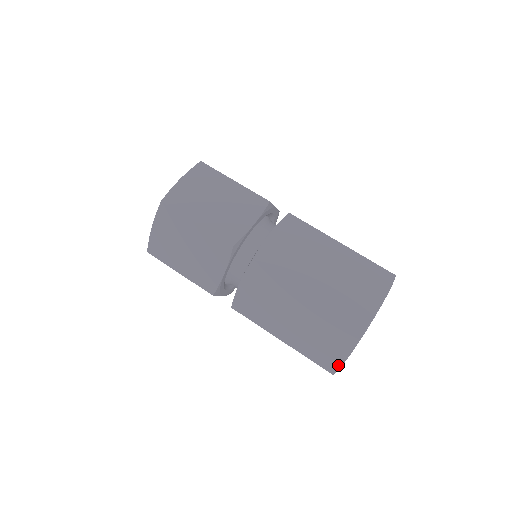
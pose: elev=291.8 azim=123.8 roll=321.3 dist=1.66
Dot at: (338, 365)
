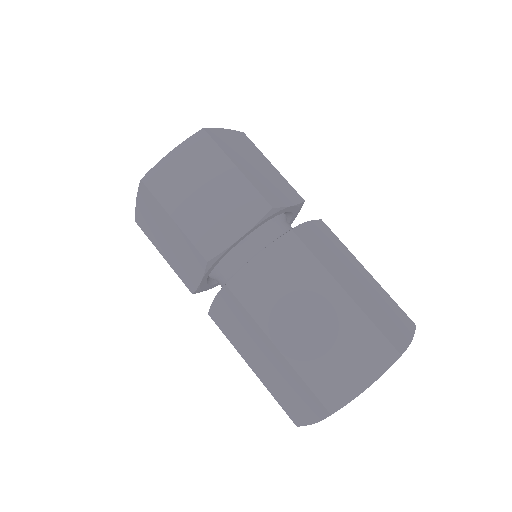
Dot at: (344, 401)
